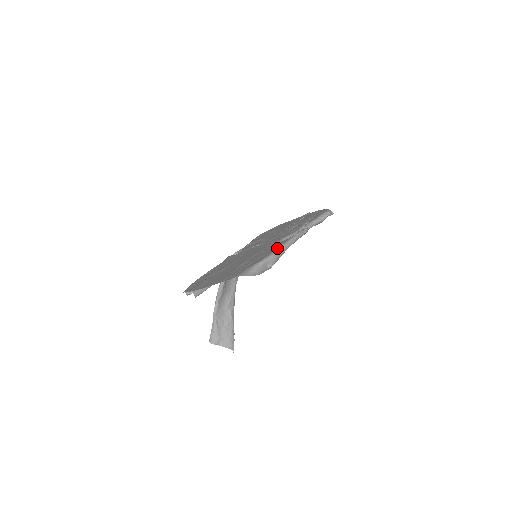
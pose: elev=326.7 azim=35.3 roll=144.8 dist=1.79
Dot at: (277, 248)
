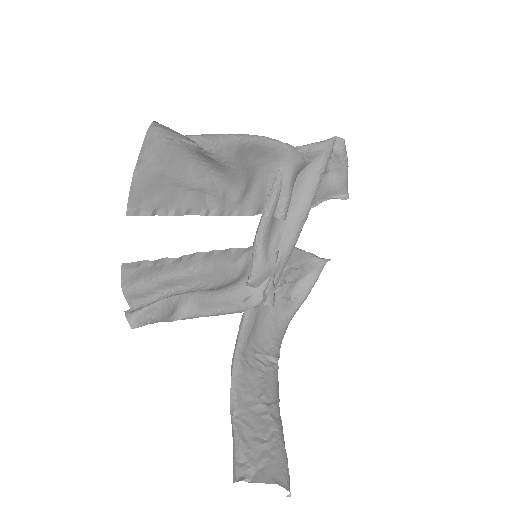
Dot at: occluded
